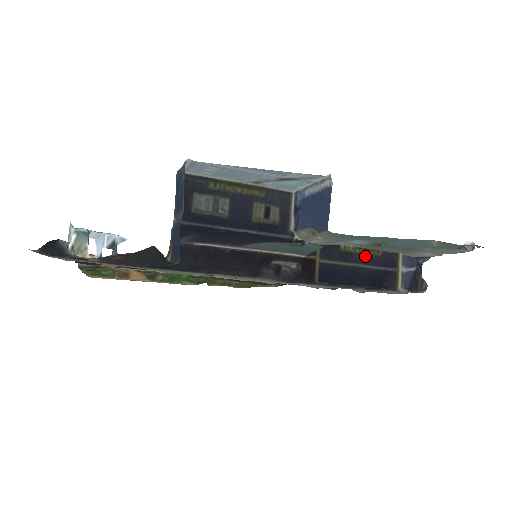
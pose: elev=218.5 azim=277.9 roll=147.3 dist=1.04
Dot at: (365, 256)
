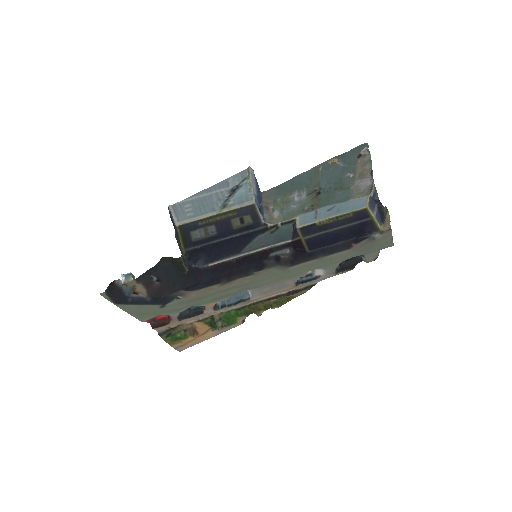
Dot at: (339, 221)
